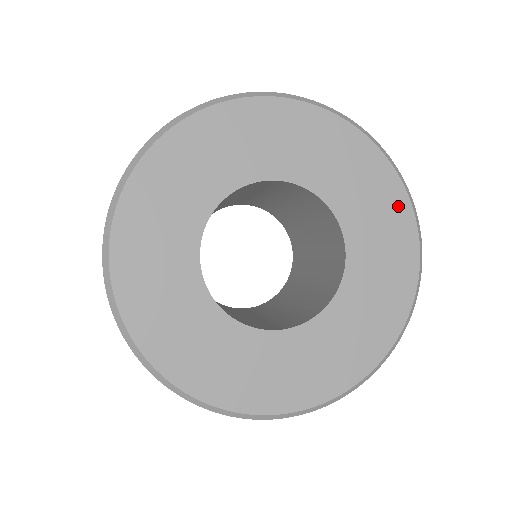
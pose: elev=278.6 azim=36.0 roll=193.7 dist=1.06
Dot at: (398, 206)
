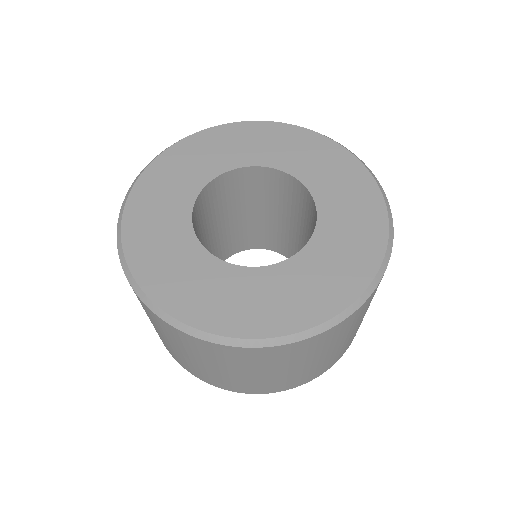
Dot at: (360, 274)
